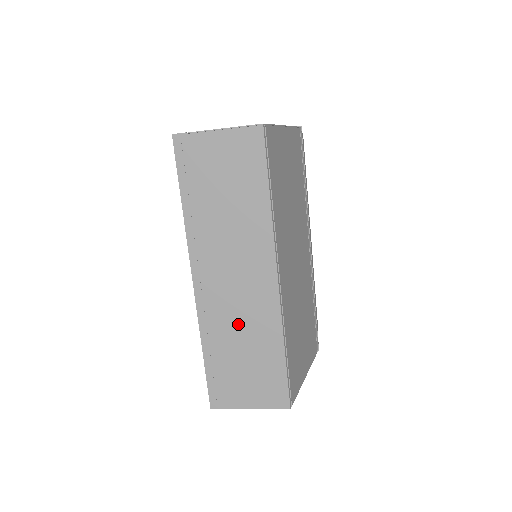
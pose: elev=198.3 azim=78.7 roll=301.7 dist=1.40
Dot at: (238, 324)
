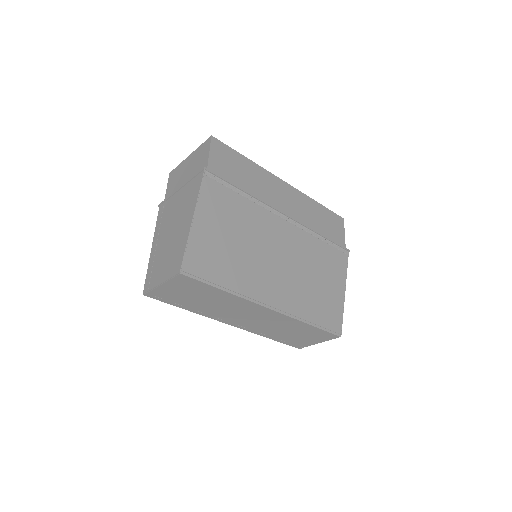
Dot at: (274, 327)
